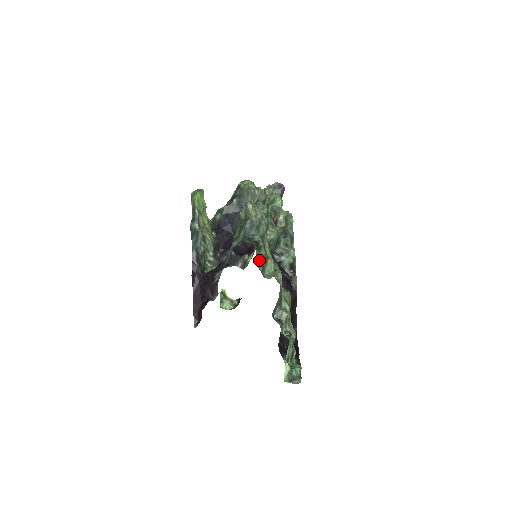
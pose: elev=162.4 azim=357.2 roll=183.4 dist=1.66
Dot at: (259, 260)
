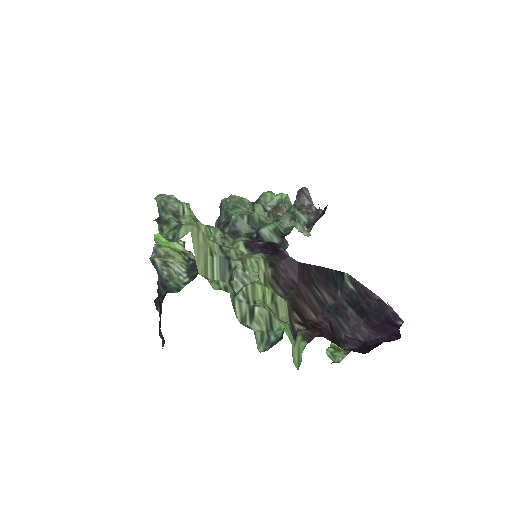
Dot at: (169, 232)
